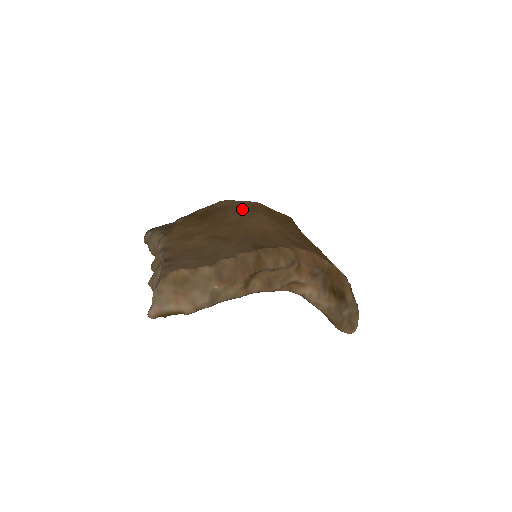
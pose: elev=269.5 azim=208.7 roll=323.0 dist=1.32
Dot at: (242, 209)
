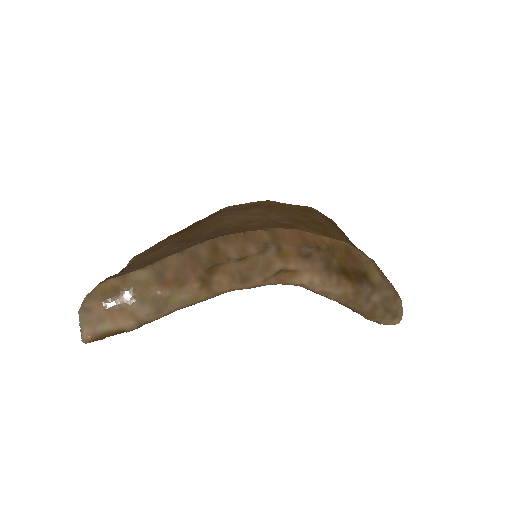
Dot at: (237, 209)
